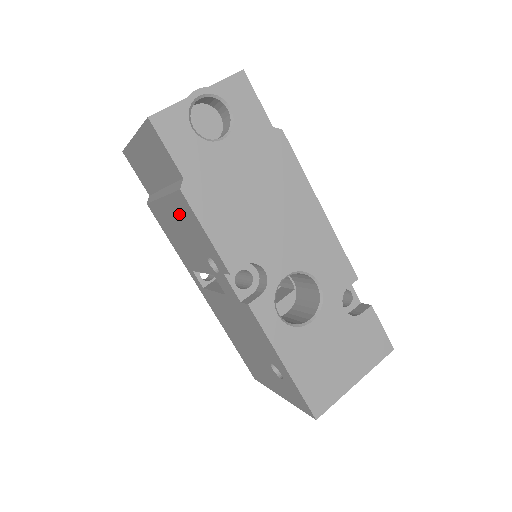
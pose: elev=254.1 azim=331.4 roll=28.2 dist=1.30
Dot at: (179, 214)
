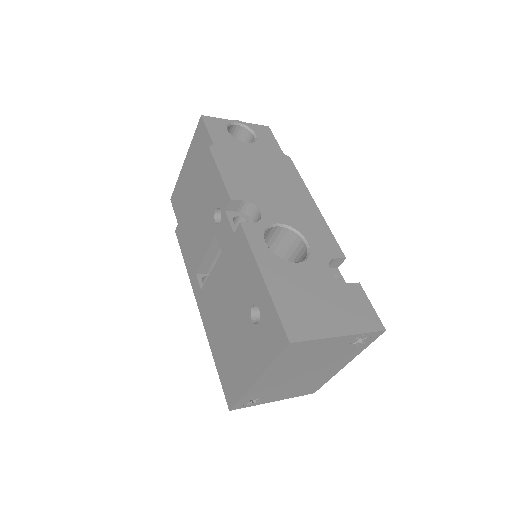
Dot at: (202, 187)
